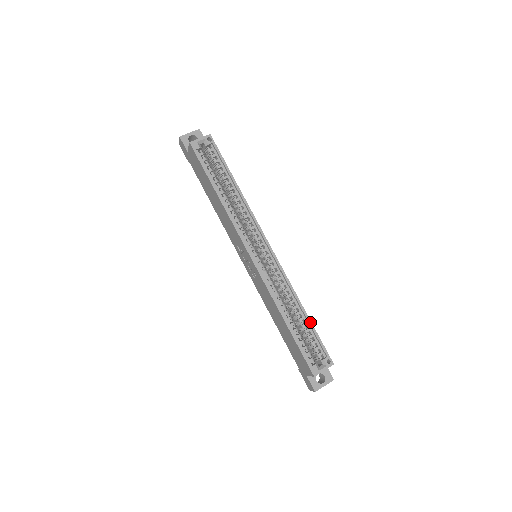
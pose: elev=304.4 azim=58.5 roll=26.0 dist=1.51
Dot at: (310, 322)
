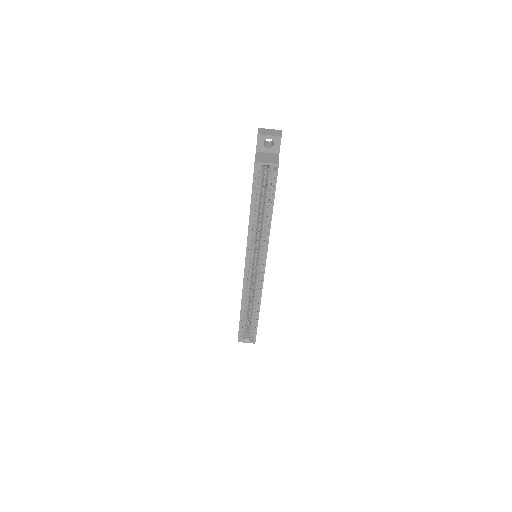
Dot at: (258, 319)
